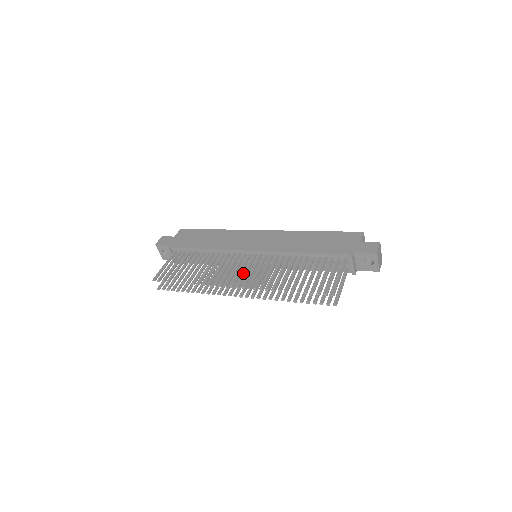
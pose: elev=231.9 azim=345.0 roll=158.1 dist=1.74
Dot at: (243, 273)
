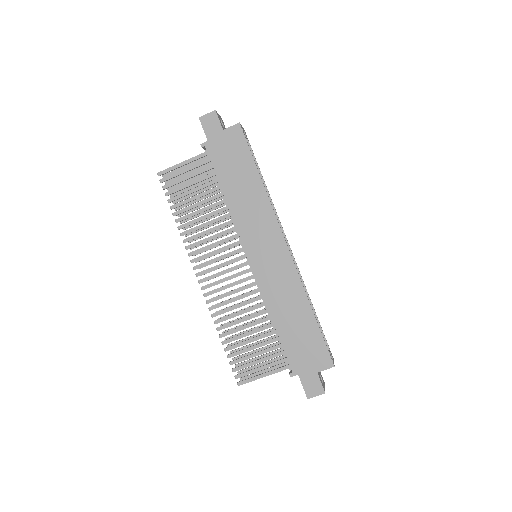
Dot at: (218, 273)
